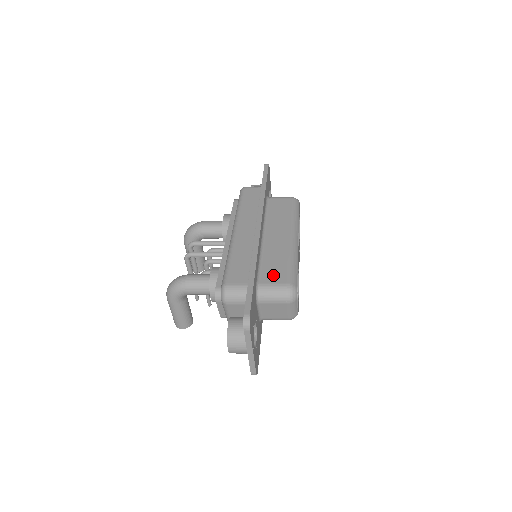
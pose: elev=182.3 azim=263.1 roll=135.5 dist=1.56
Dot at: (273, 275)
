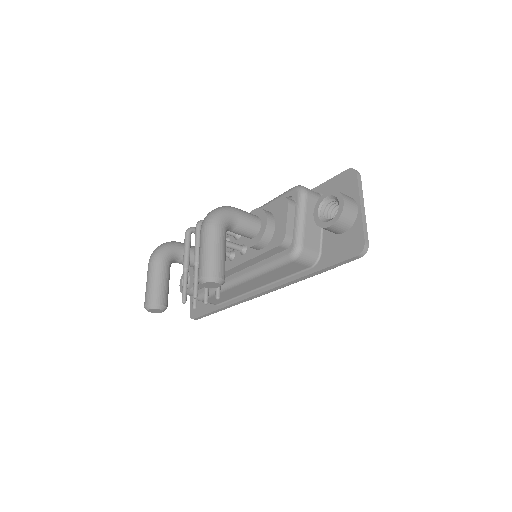
Dot at: occluded
